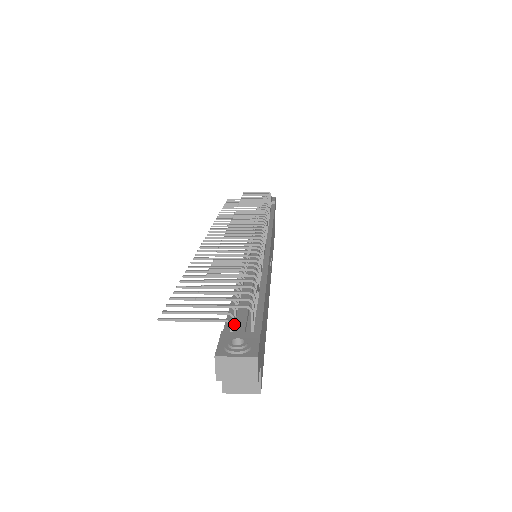
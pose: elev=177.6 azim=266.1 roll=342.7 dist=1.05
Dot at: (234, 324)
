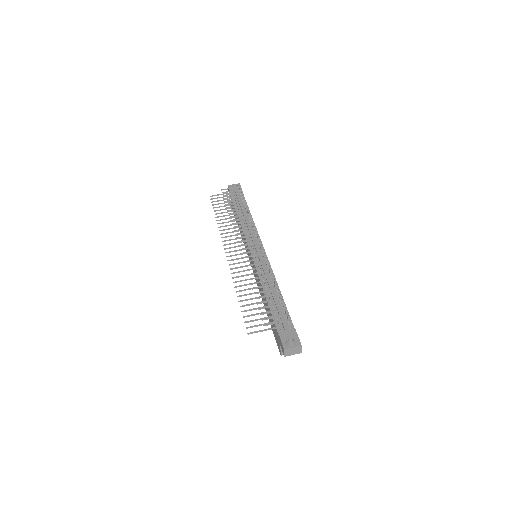
Dot at: (280, 325)
